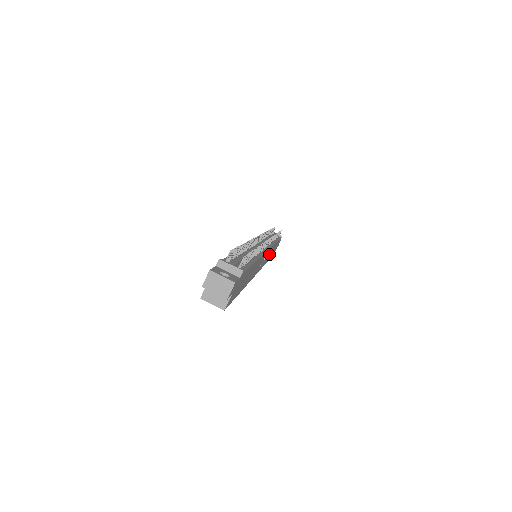
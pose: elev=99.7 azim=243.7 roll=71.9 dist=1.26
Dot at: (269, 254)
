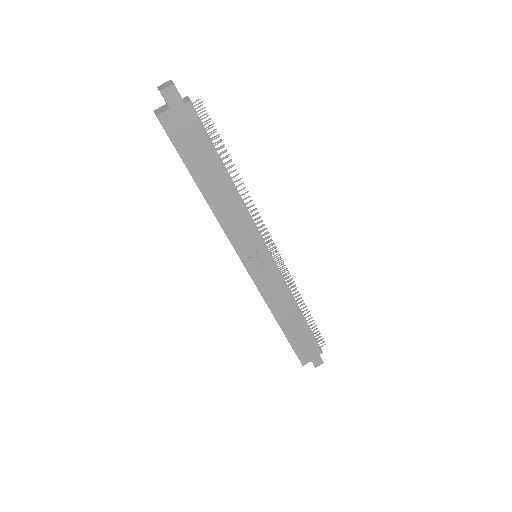
Dot at: (279, 299)
